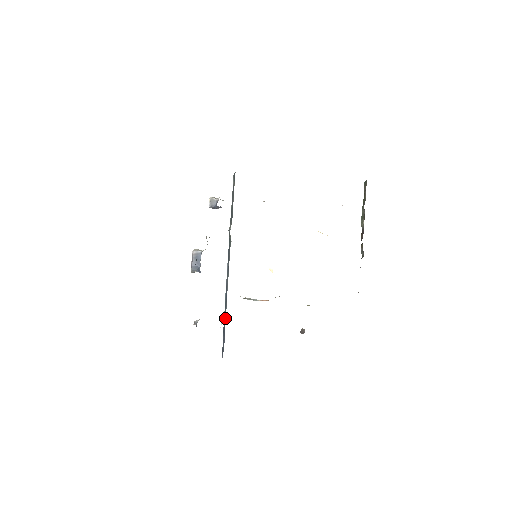
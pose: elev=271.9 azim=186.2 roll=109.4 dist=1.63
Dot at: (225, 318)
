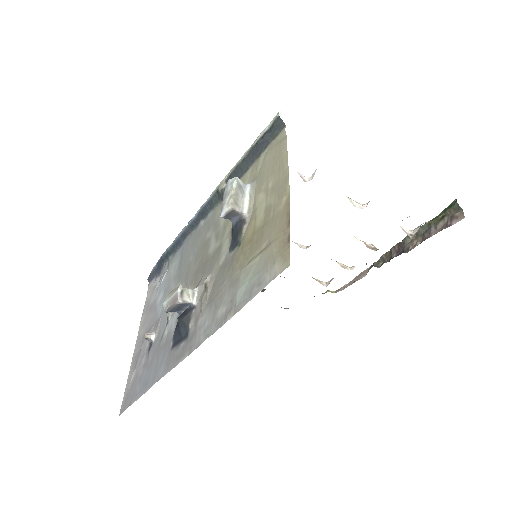
Dot at: (168, 260)
